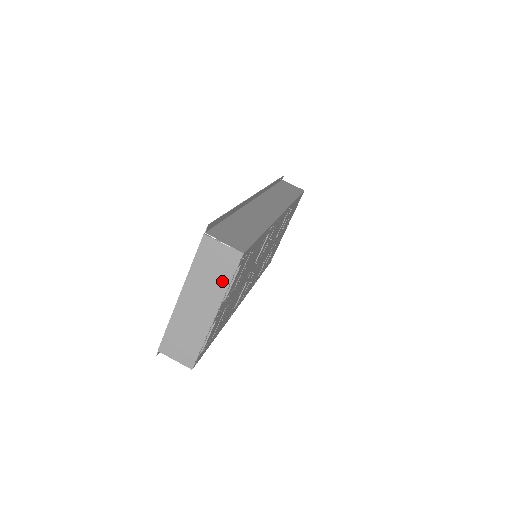
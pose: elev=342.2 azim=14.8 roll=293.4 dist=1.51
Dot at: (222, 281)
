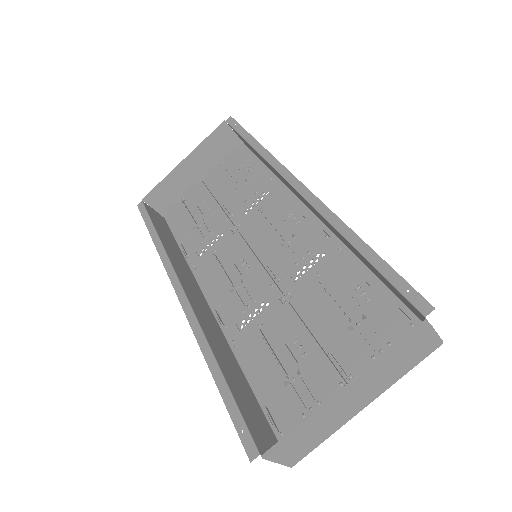
Dot at: (402, 371)
